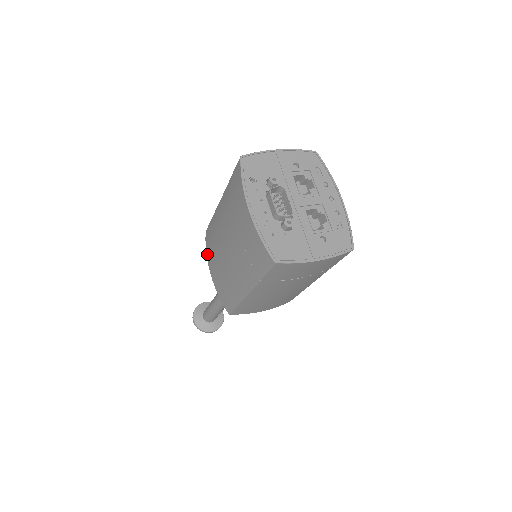
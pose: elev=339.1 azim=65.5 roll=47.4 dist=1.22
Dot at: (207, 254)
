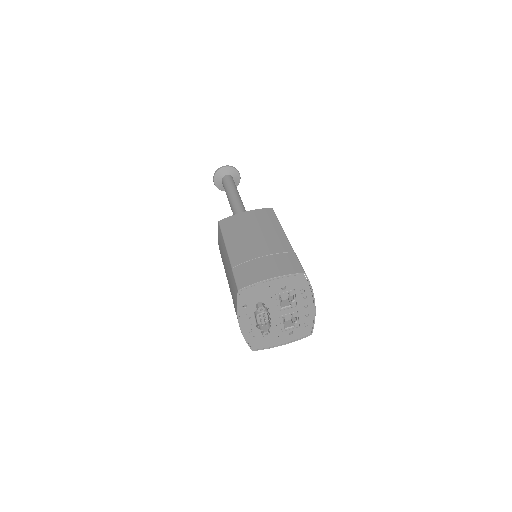
Dot at: (218, 242)
